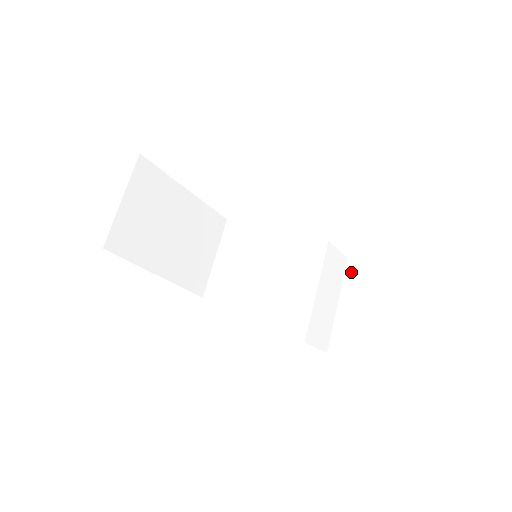
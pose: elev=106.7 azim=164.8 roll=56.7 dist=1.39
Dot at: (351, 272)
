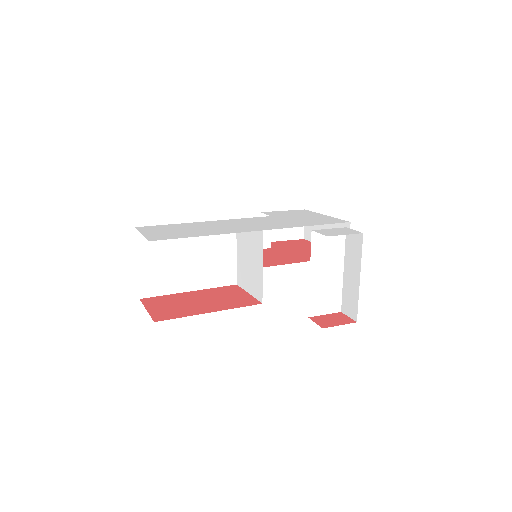
Dot at: (349, 242)
